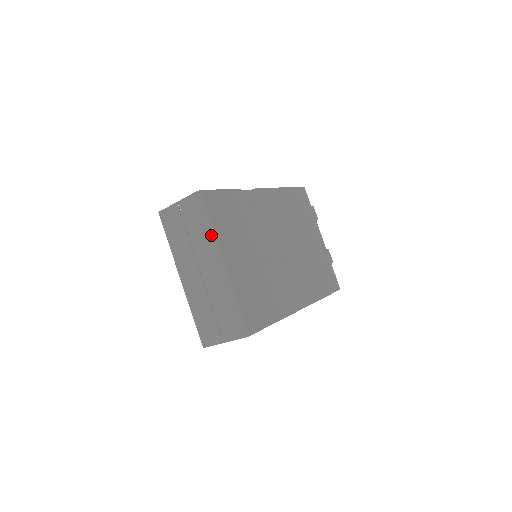
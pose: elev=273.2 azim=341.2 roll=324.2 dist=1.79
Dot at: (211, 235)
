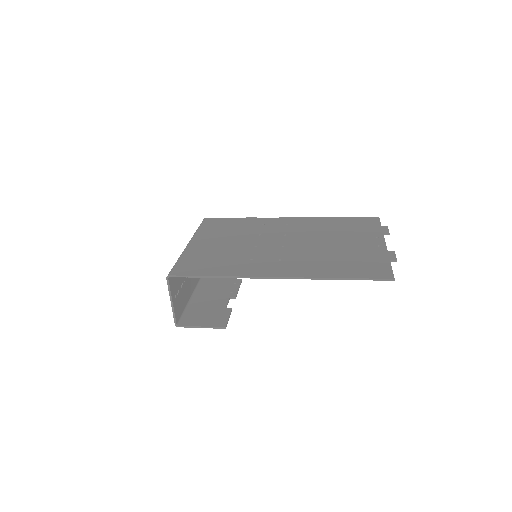
Dot at: occluded
